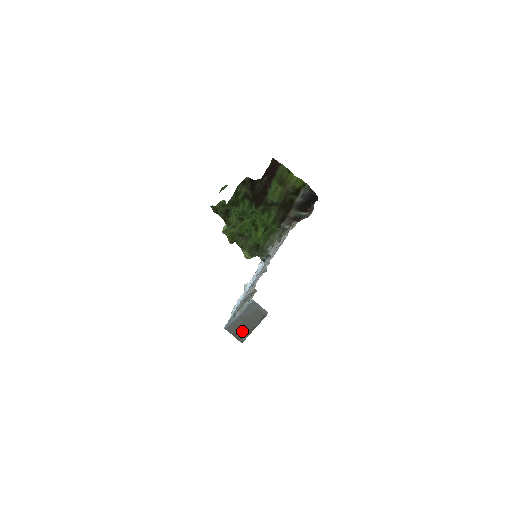
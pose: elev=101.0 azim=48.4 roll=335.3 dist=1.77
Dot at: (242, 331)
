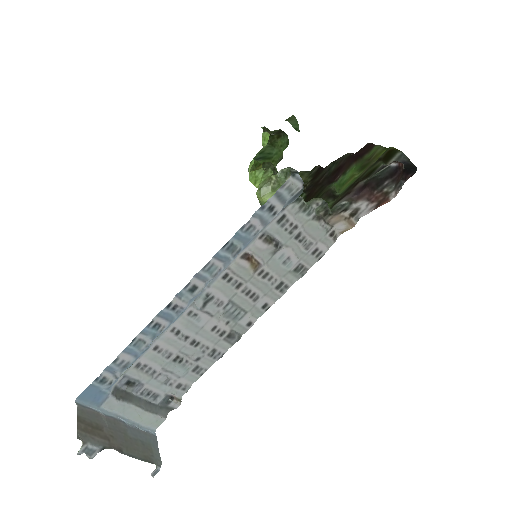
Dot at: (97, 431)
